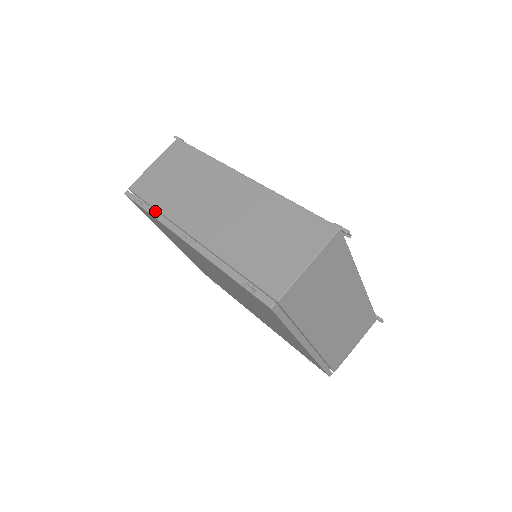
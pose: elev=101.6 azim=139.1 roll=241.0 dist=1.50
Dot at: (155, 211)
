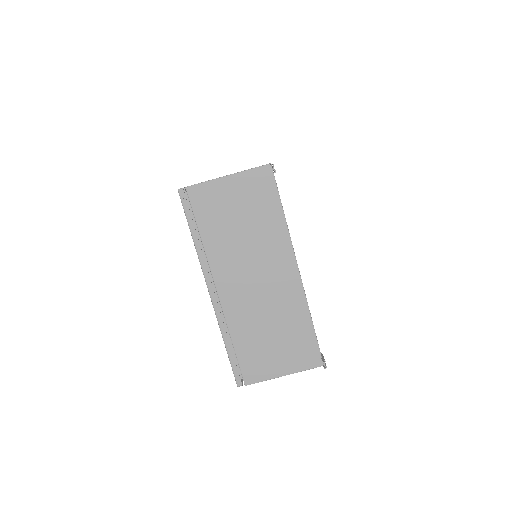
Dot at: occluded
